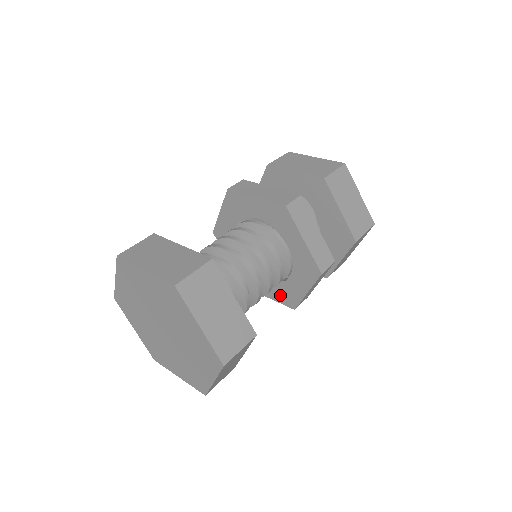
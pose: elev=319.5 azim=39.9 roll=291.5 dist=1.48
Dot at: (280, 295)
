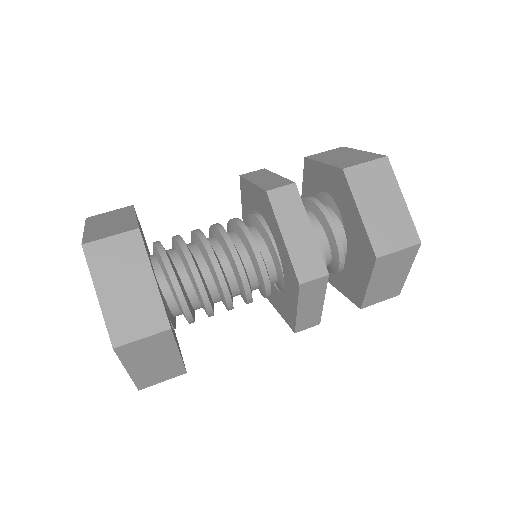
Dot at: (284, 312)
